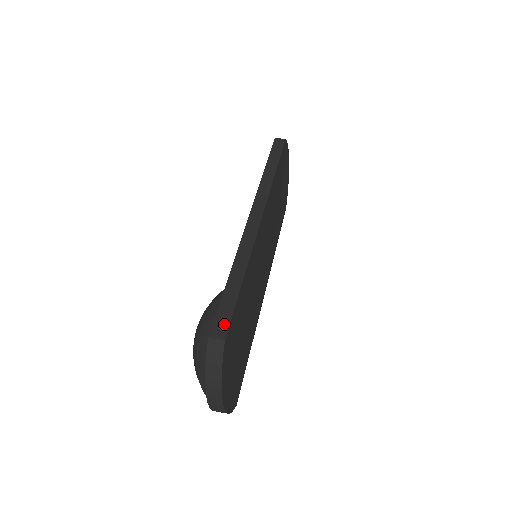
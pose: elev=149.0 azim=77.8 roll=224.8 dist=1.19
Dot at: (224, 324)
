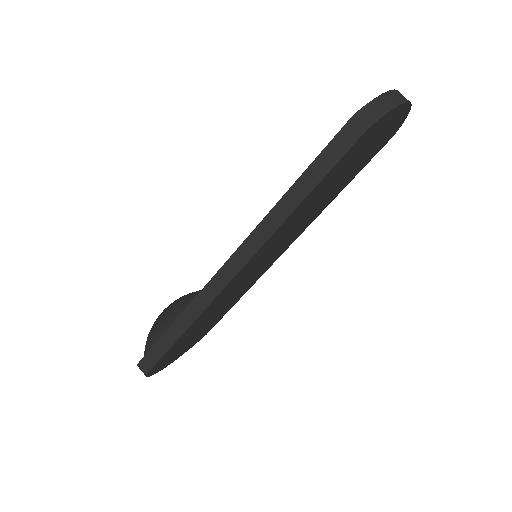
Dot at: (150, 364)
